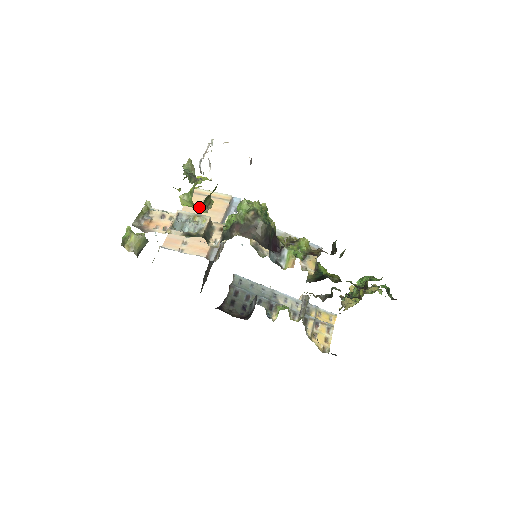
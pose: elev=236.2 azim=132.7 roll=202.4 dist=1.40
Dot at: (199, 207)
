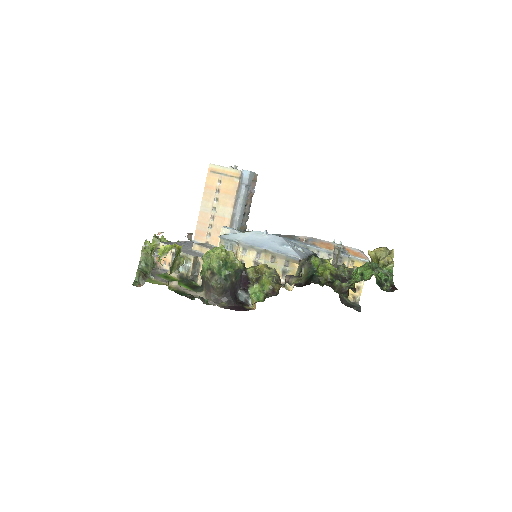
Dot at: (170, 273)
